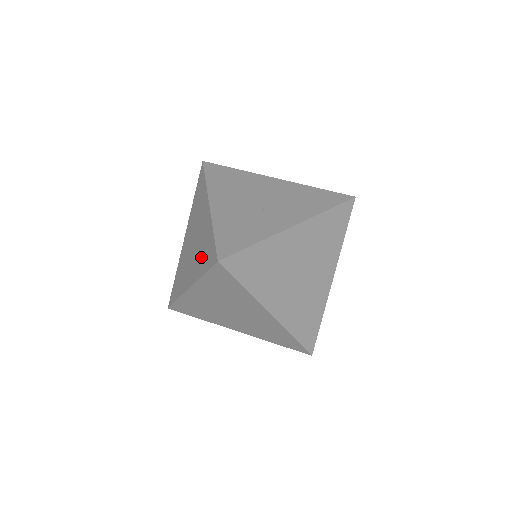
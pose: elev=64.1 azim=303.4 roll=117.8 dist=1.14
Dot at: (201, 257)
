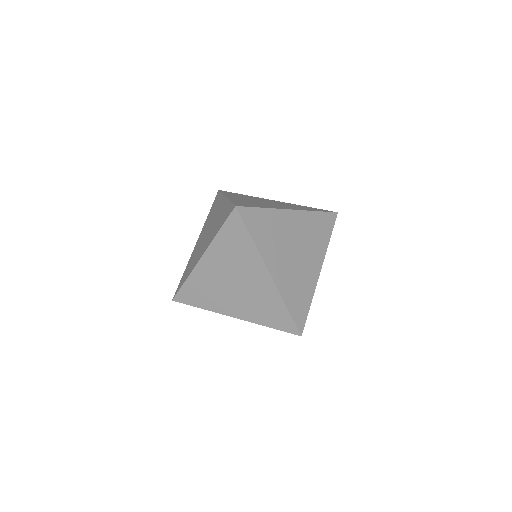
Dot at: (217, 226)
